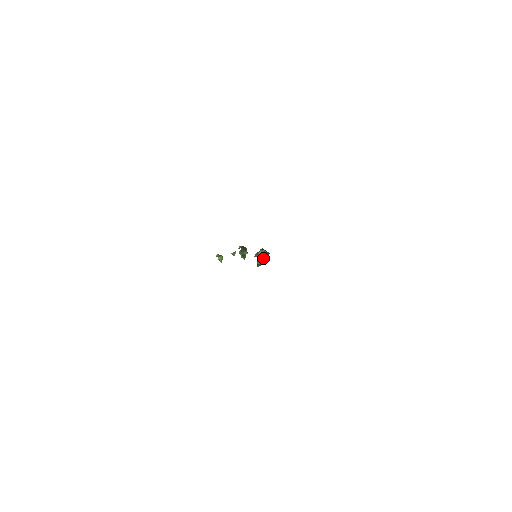
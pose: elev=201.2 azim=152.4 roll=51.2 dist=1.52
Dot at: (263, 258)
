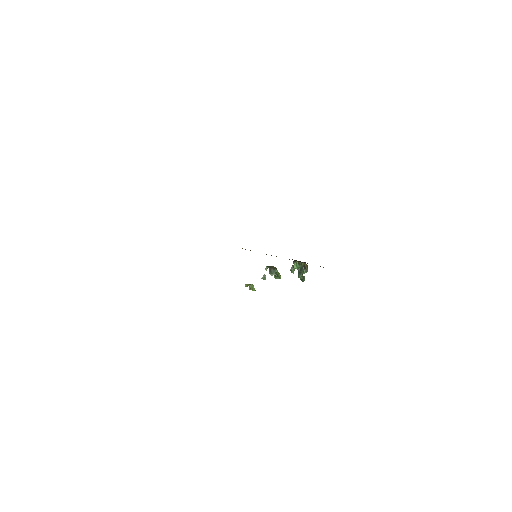
Dot at: (302, 271)
